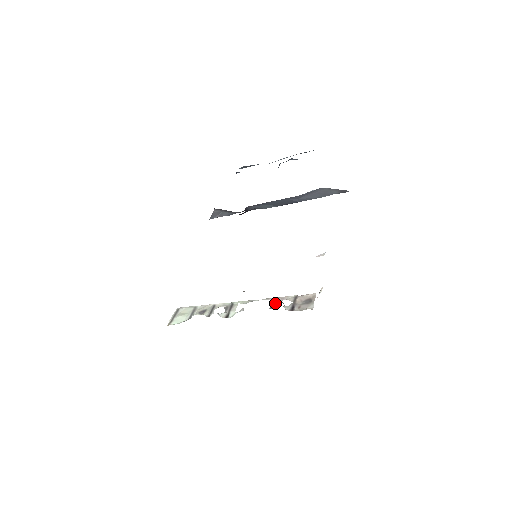
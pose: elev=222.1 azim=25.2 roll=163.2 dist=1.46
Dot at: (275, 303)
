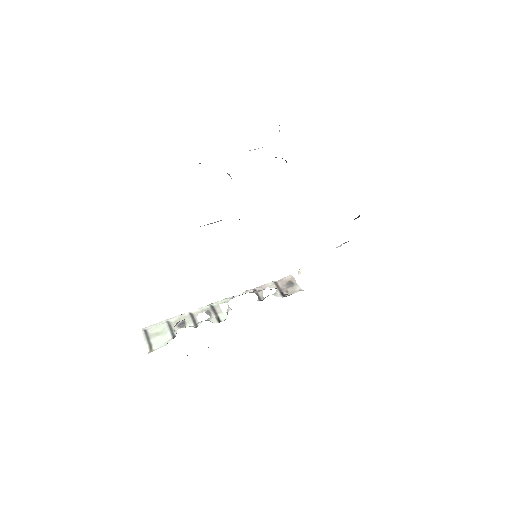
Dot at: (260, 294)
